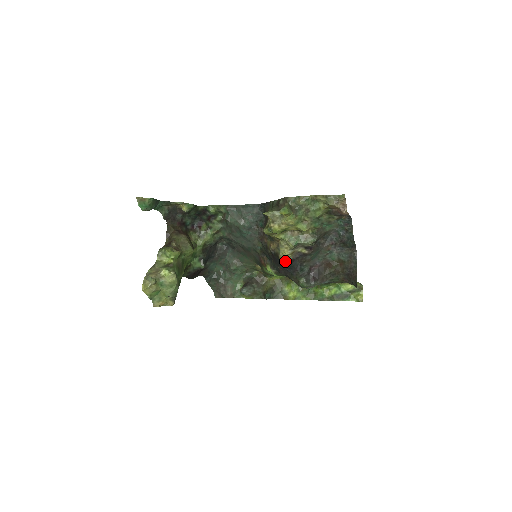
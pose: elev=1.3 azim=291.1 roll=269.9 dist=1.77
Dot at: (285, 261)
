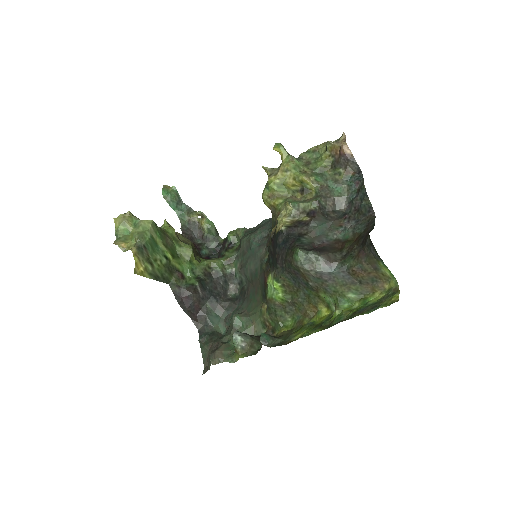
Dot at: (280, 230)
